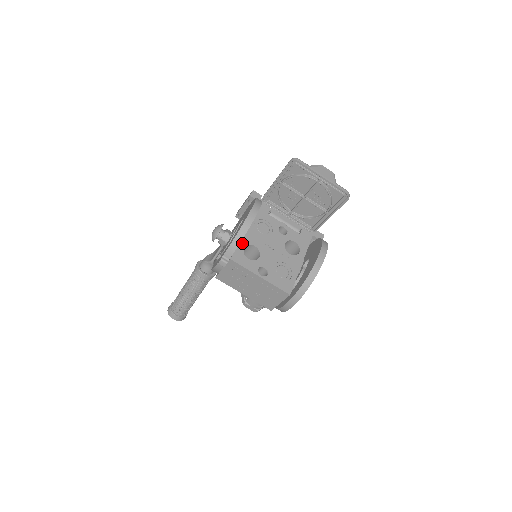
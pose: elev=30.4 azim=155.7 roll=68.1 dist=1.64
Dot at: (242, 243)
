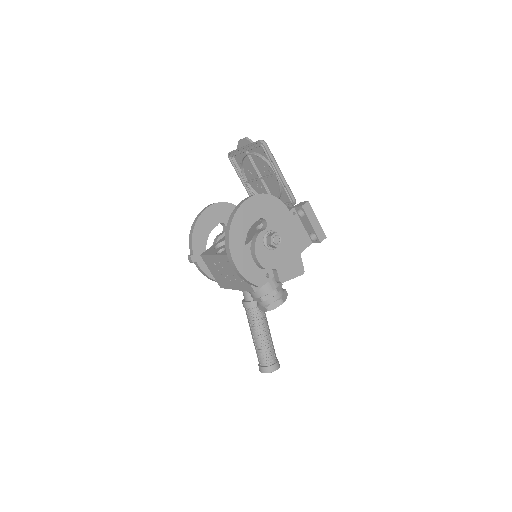
Dot at: (218, 242)
